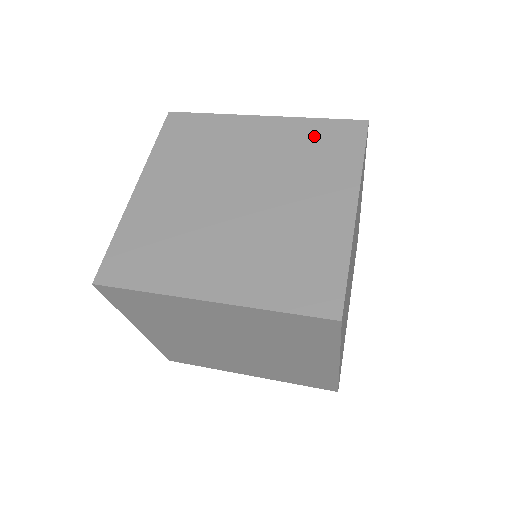
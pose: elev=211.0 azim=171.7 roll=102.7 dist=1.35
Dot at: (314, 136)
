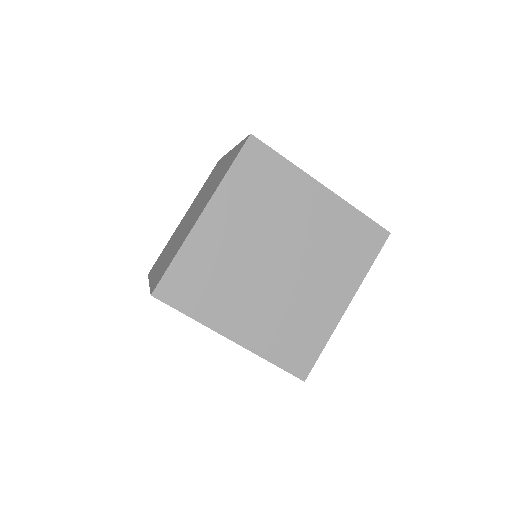
Dot at: occluded
